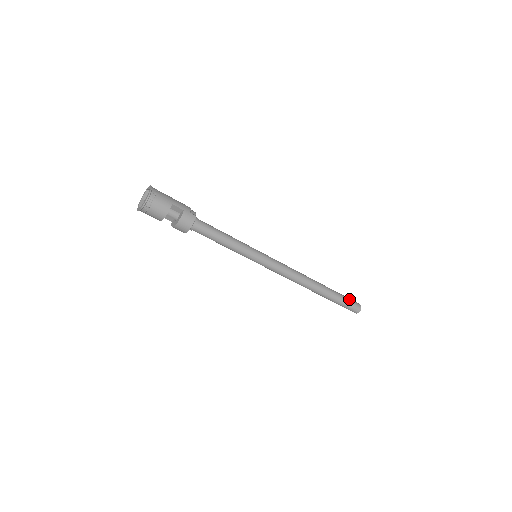
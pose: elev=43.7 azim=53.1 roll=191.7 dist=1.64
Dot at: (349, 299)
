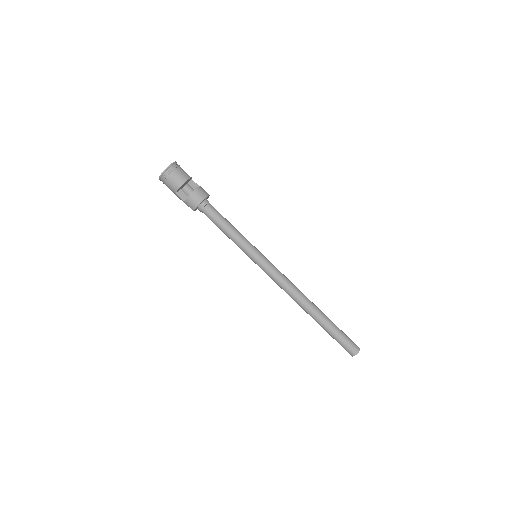
Dot at: occluded
